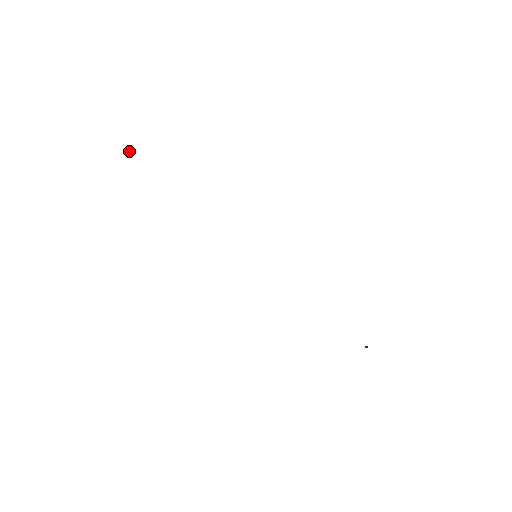
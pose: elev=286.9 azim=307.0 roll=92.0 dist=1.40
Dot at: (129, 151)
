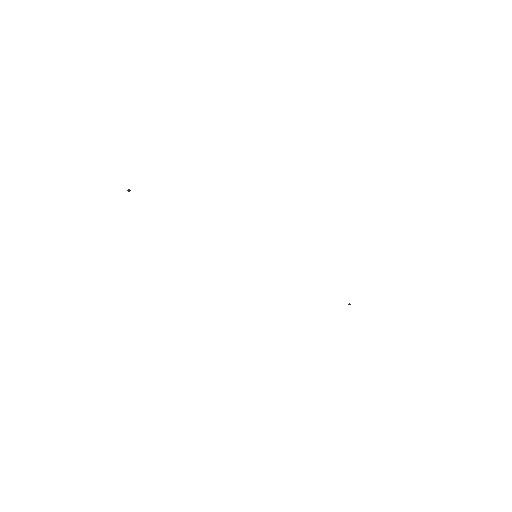
Dot at: (129, 191)
